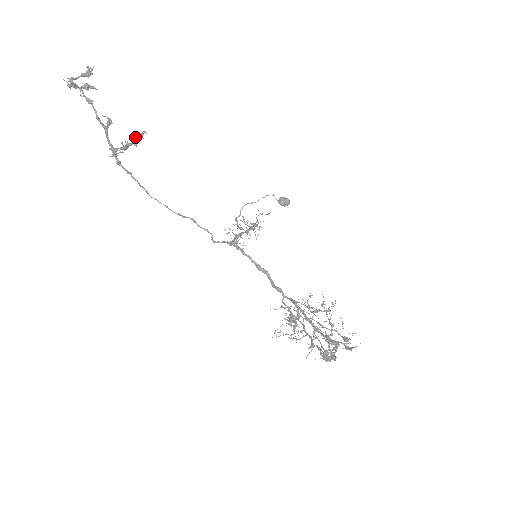
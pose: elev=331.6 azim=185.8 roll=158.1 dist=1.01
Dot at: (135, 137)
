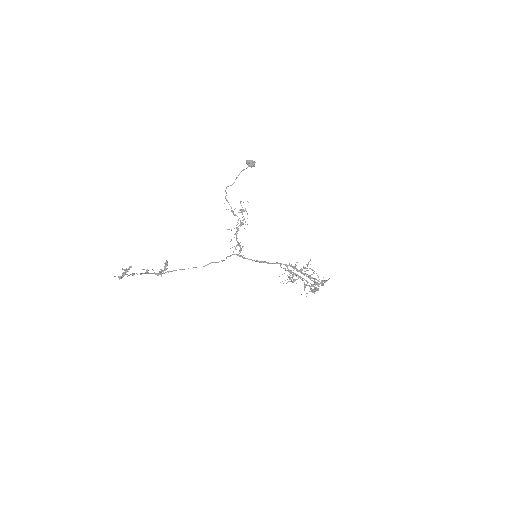
Dot at: (164, 267)
